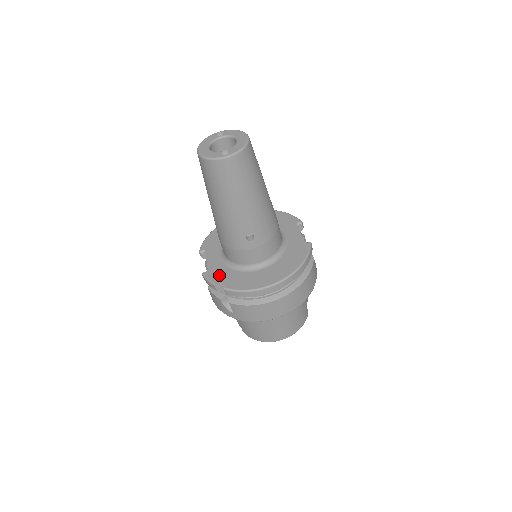
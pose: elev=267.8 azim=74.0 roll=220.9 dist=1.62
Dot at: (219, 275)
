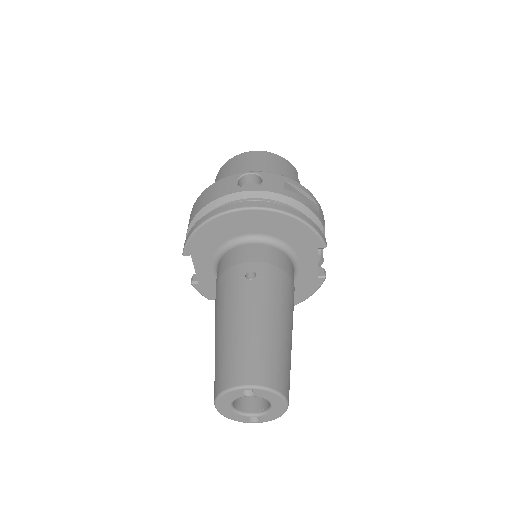
Dot at: (212, 292)
